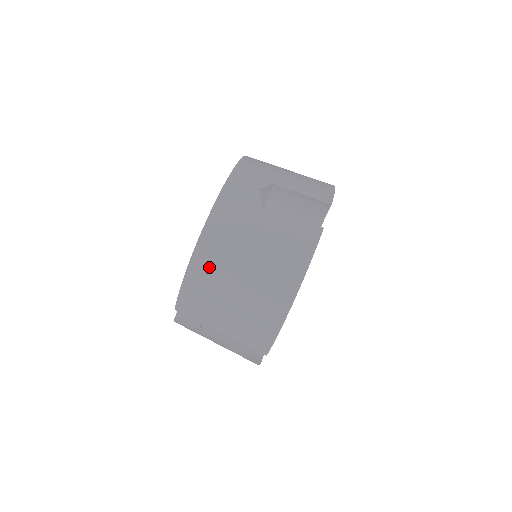
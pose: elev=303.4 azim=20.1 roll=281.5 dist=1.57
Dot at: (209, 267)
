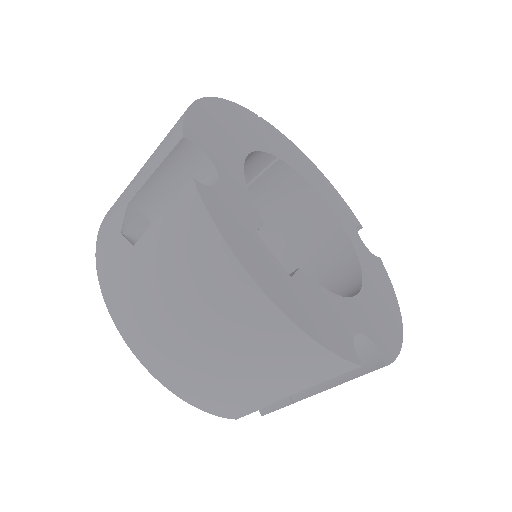
Dot at: (175, 368)
